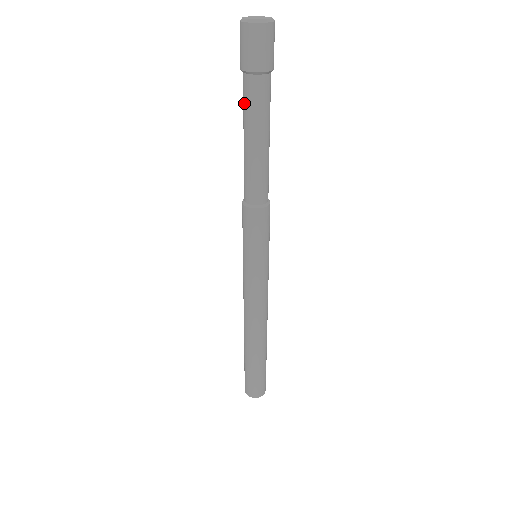
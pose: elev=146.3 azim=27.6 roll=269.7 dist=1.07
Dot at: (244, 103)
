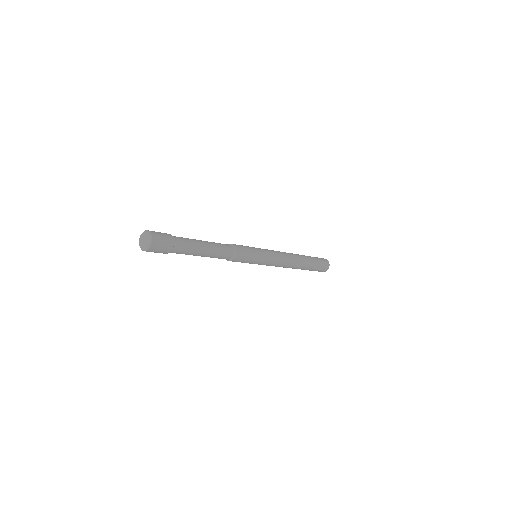
Dot at: occluded
